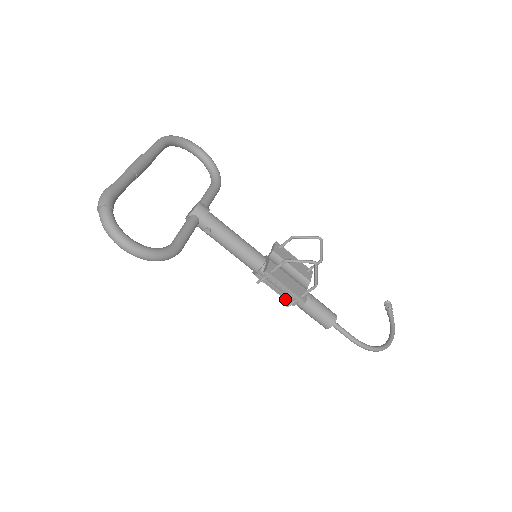
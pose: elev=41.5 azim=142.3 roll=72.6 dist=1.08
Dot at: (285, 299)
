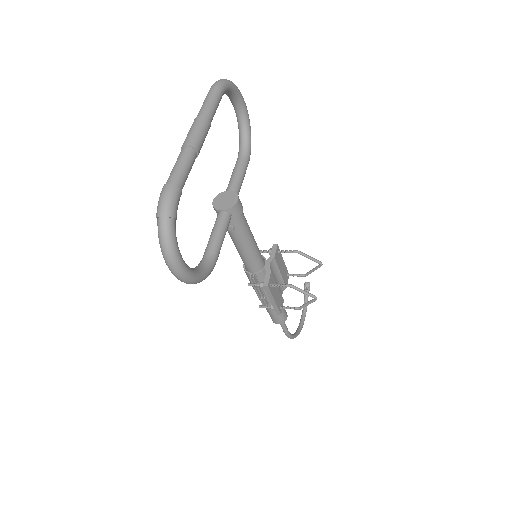
Dot at: (261, 301)
